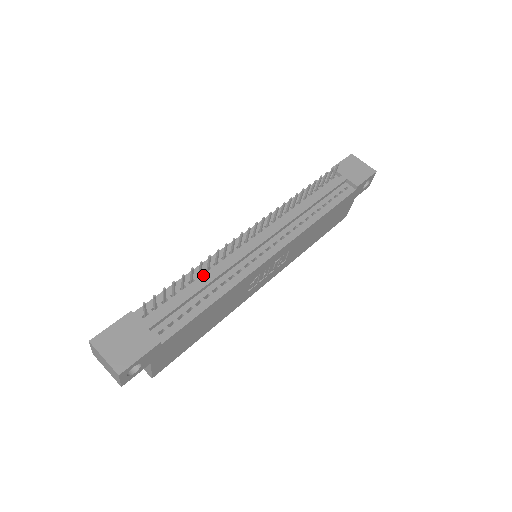
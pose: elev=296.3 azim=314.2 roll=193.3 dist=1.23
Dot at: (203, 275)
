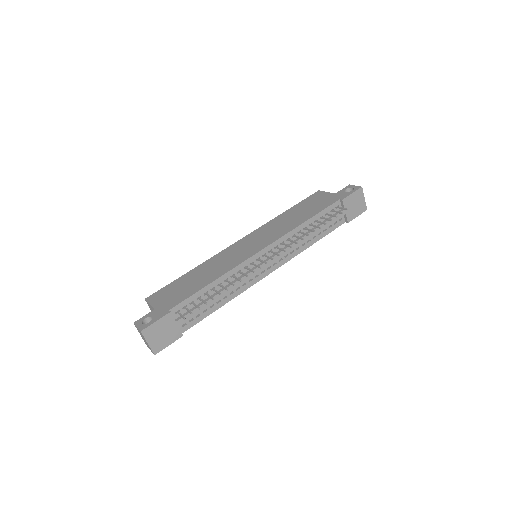
Dot at: (222, 285)
